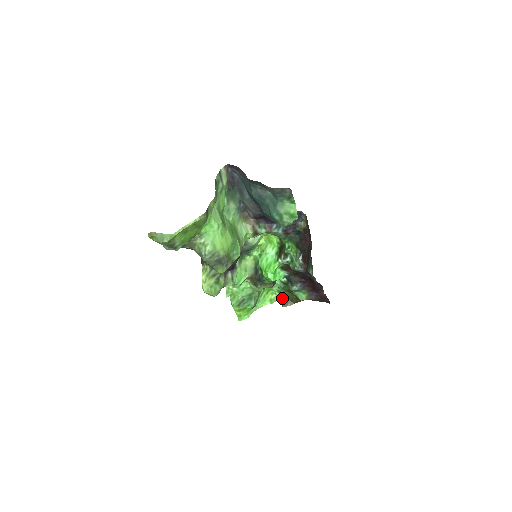
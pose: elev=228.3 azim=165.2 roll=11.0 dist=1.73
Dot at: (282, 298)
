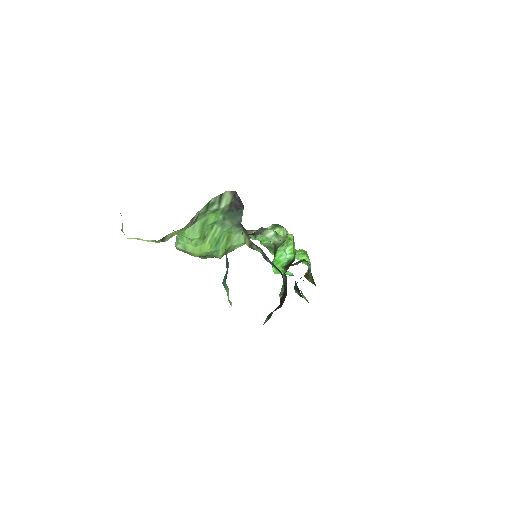
Dot at: occluded
